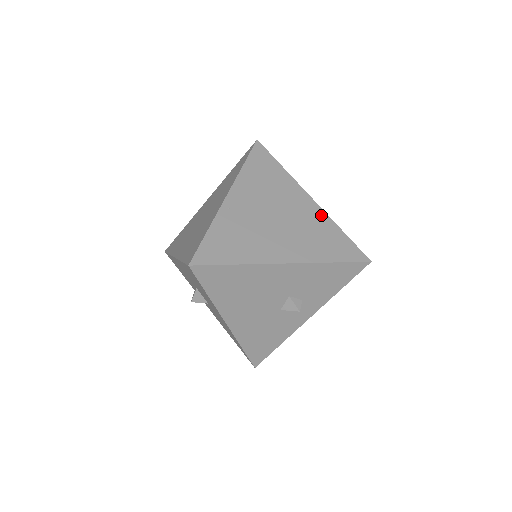
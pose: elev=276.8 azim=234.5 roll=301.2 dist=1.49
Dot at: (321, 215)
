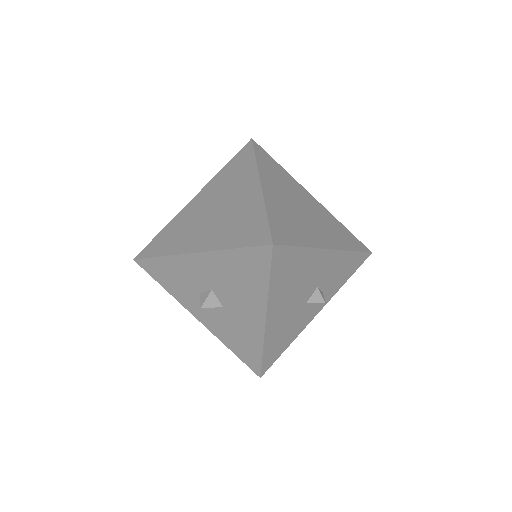
Dot at: (326, 211)
